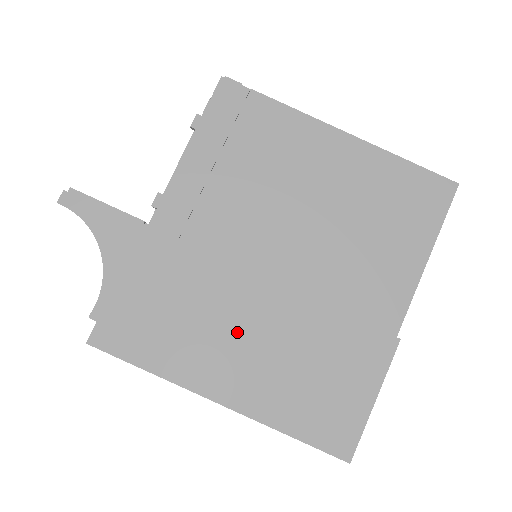
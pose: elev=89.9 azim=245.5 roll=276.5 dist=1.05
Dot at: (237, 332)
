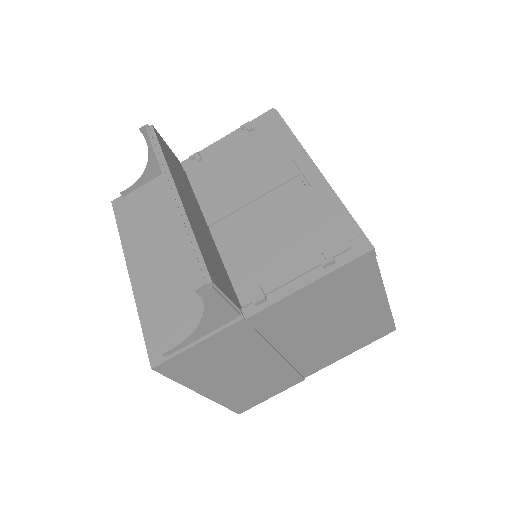
Dot at: (241, 372)
